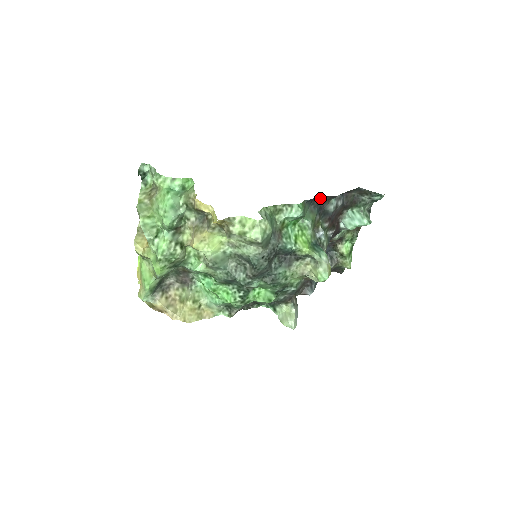
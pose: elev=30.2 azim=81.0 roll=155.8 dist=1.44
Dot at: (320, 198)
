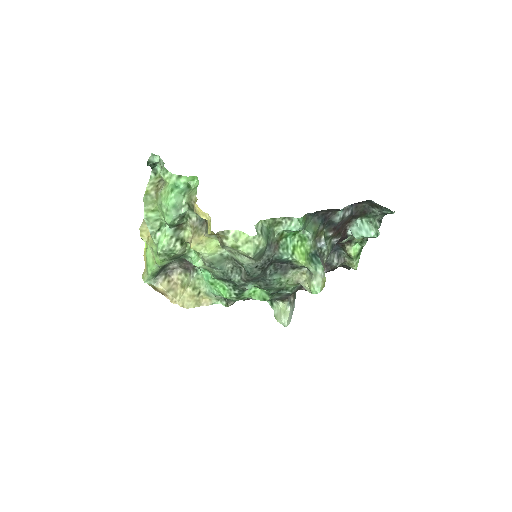
Dot at: (325, 210)
